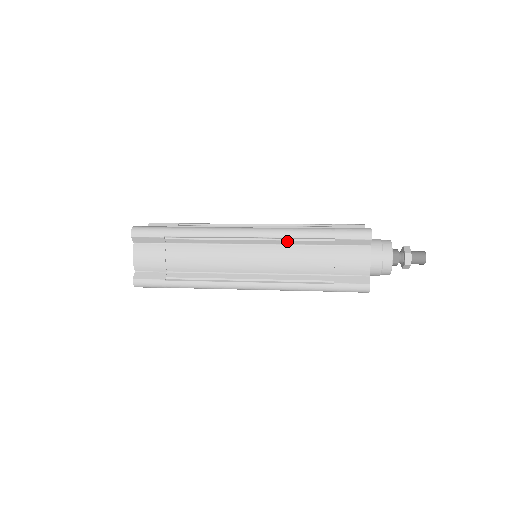
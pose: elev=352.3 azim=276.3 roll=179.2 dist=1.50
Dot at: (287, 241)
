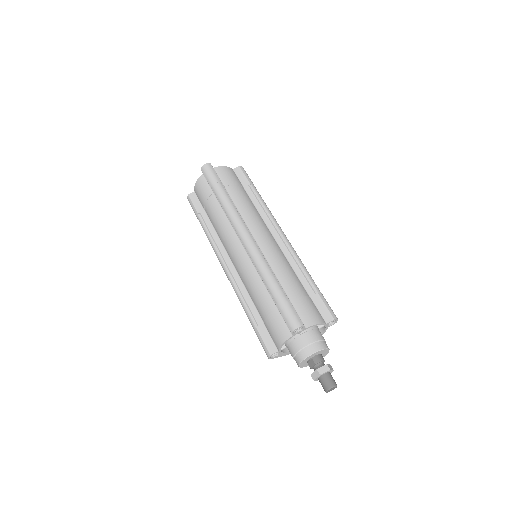
Dot at: (257, 270)
